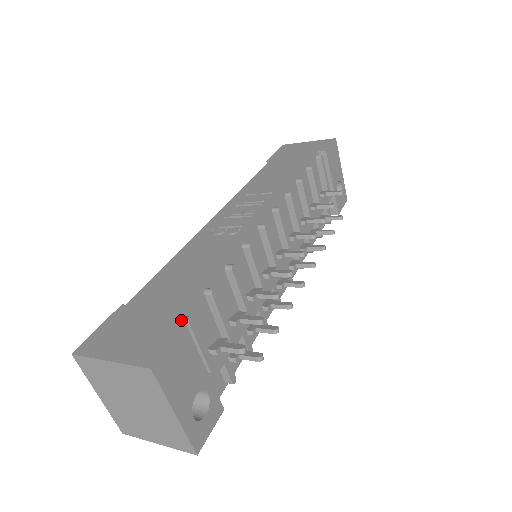
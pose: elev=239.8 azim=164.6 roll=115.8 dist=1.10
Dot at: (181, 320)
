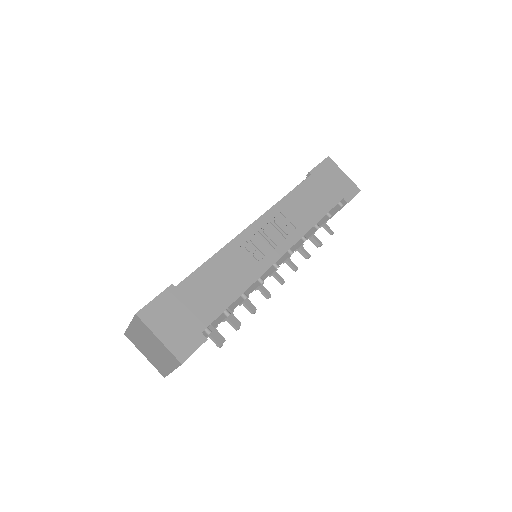
Dot at: (205, 330)
